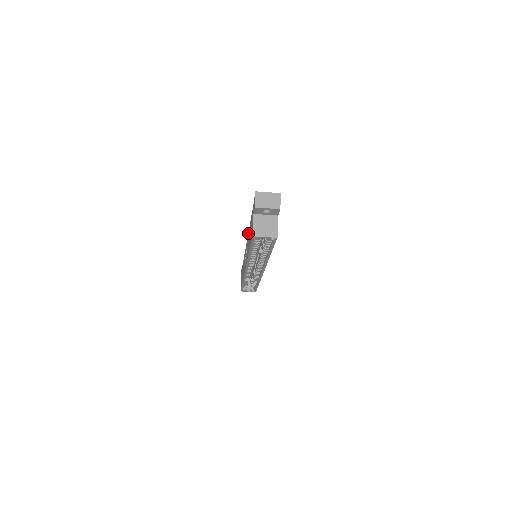
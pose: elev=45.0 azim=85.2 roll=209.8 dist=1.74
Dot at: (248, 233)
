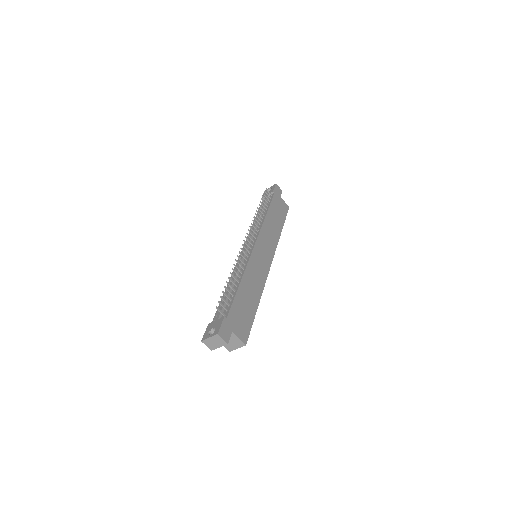
Dot at: occluded
